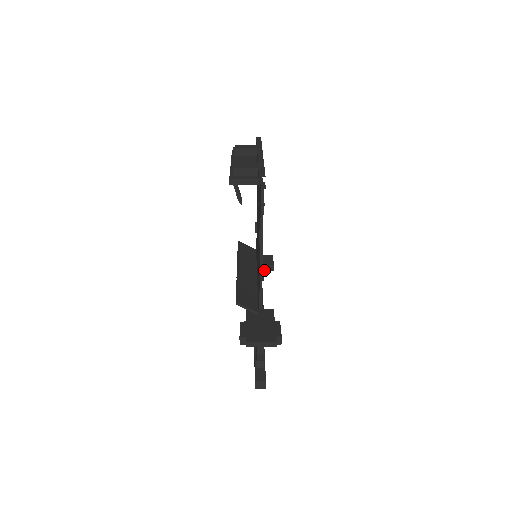
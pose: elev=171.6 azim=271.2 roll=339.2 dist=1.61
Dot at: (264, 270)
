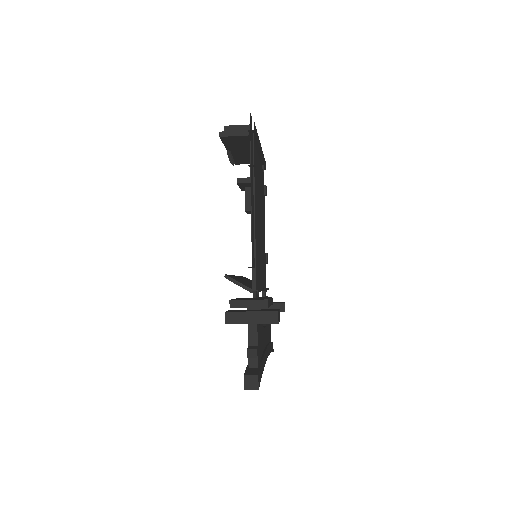
Dot at: occluded
